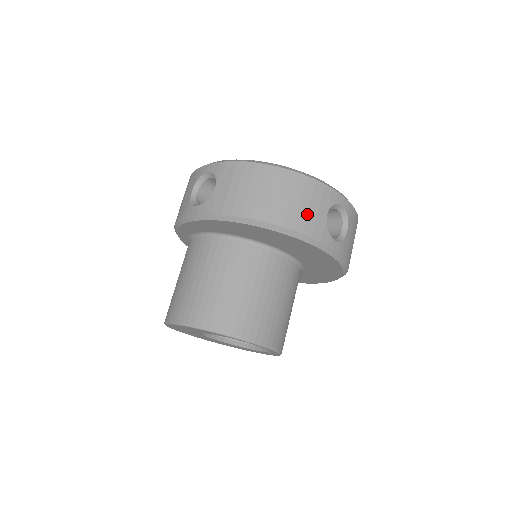
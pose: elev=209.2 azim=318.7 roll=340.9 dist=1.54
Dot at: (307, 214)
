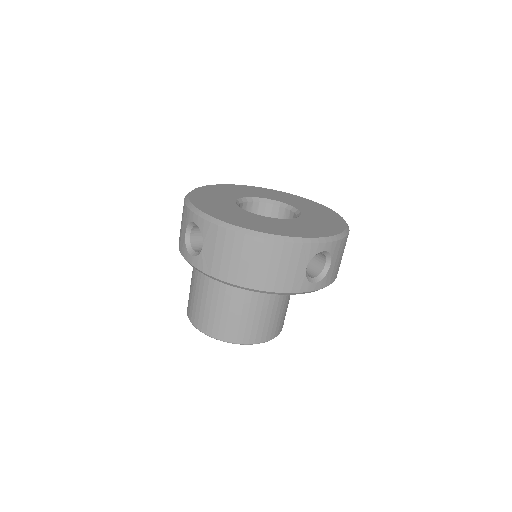
Dot at: (286, 275)
